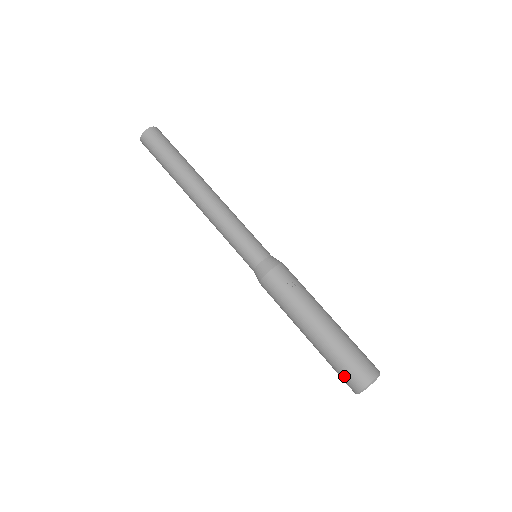
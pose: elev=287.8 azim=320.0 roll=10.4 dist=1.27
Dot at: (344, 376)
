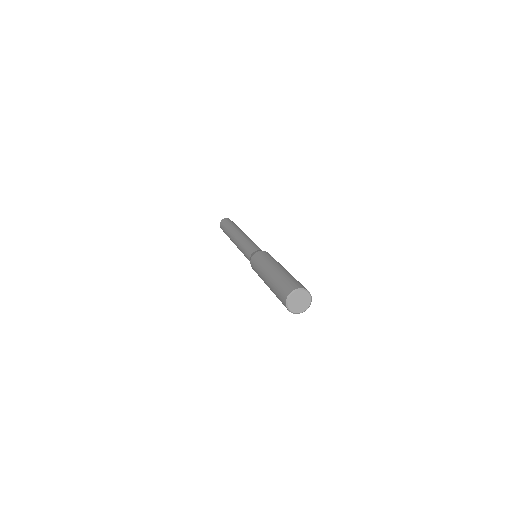
Dot at: (286, 285)
